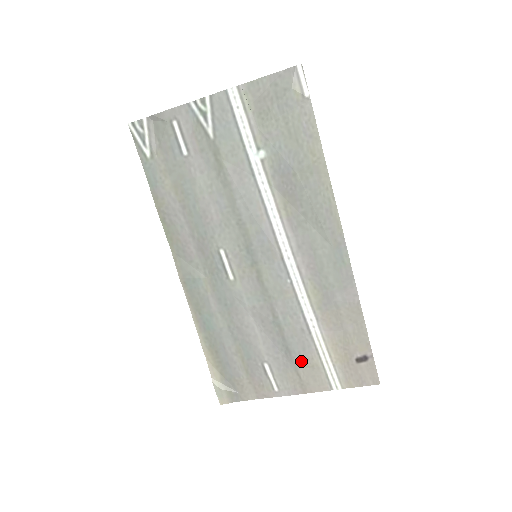
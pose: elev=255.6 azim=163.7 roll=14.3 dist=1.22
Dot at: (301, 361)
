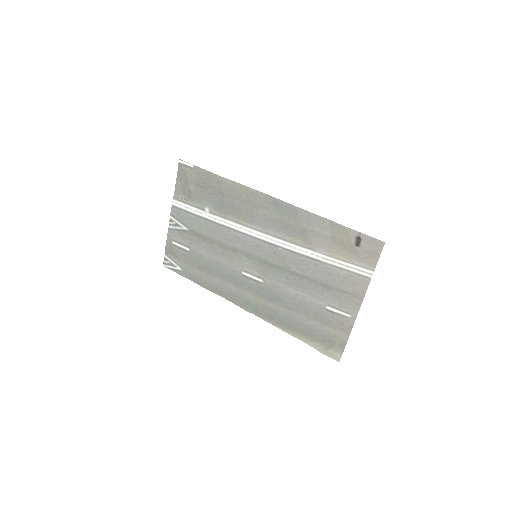
Dot at: (337, 283)
